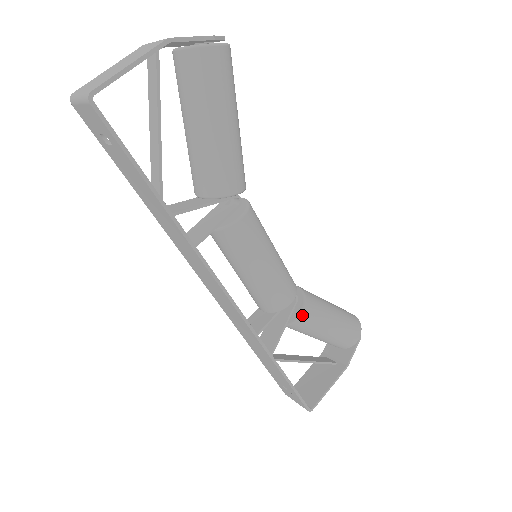
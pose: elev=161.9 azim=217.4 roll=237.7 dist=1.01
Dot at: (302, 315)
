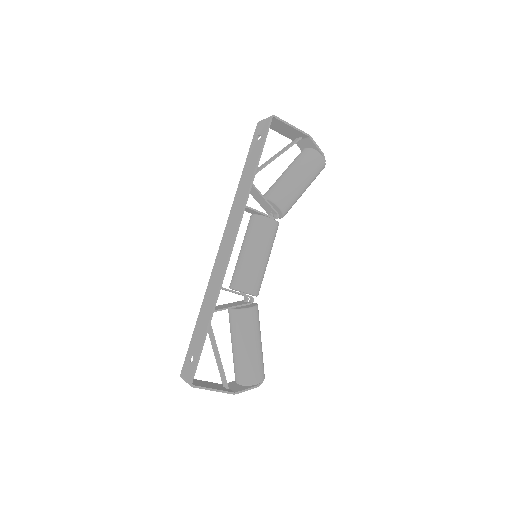
Dot at: (248, 310)
